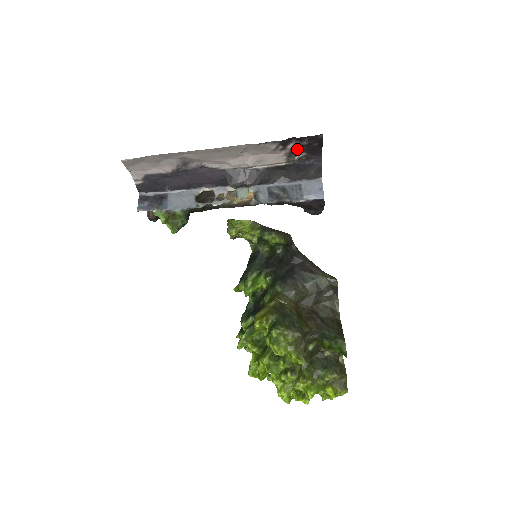
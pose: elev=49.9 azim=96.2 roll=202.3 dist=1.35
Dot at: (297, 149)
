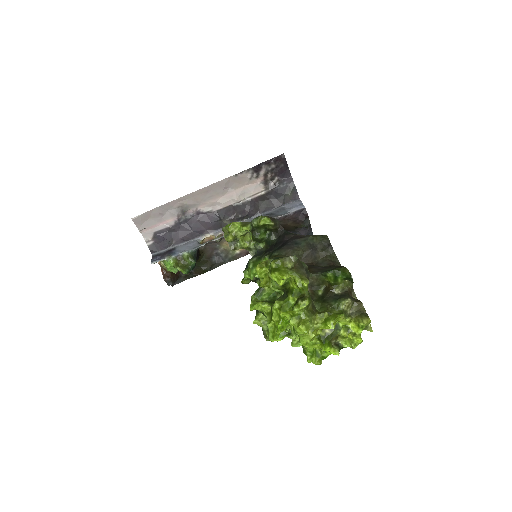
Dot at: (269, 175)
